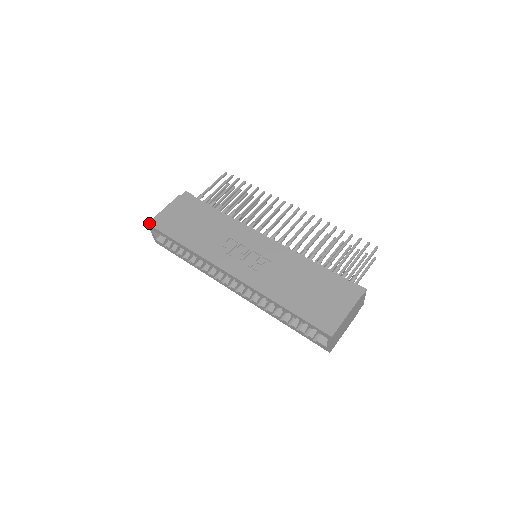
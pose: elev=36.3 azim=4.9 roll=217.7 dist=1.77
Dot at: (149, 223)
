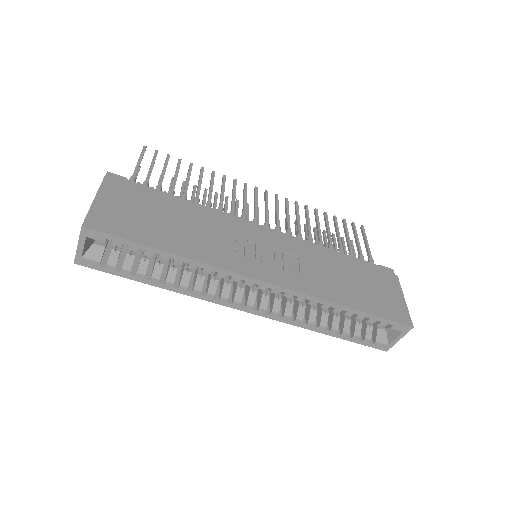
Dot at: (85, 225)
